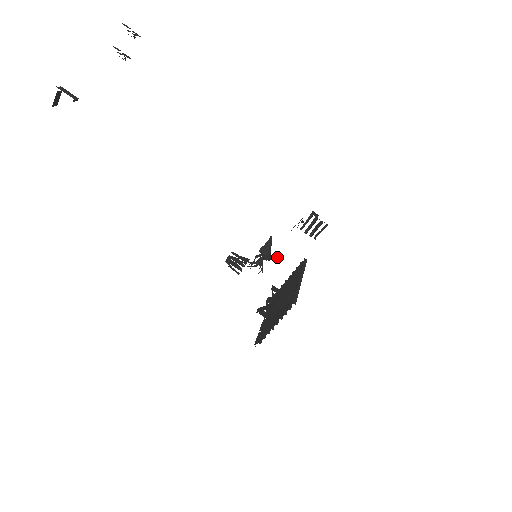
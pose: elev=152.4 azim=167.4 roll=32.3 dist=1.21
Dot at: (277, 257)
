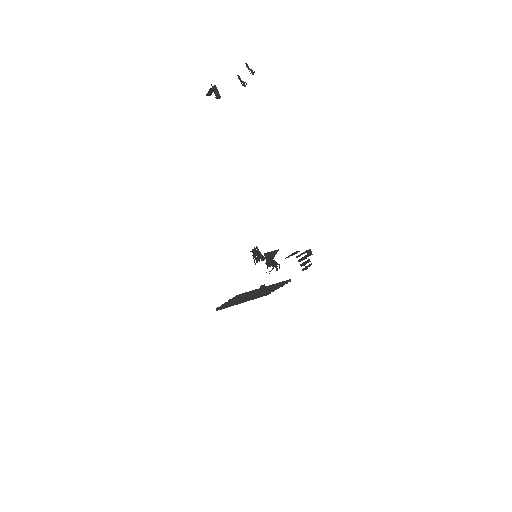
Dot at: occluded
